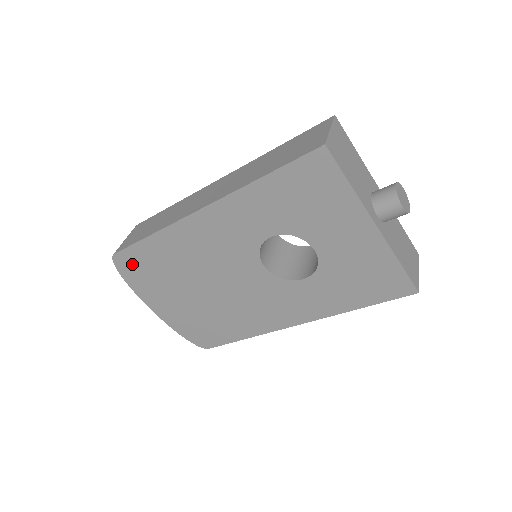
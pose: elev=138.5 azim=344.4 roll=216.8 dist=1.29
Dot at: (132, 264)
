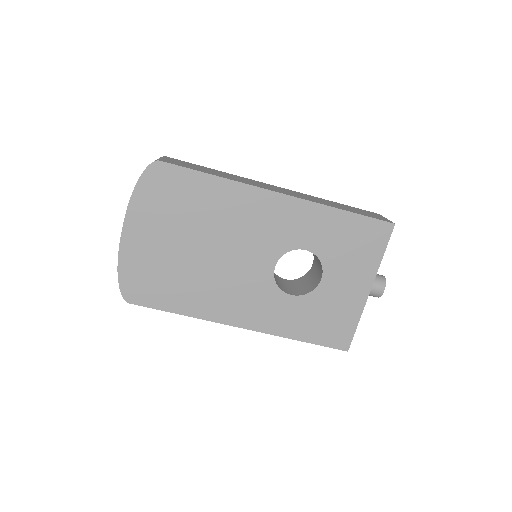
Dot at: (165, 181)
